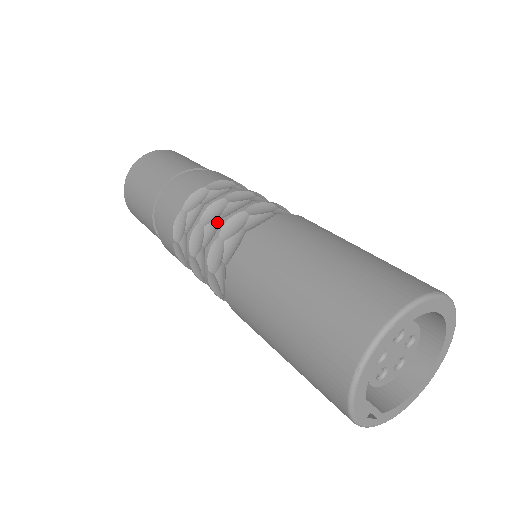
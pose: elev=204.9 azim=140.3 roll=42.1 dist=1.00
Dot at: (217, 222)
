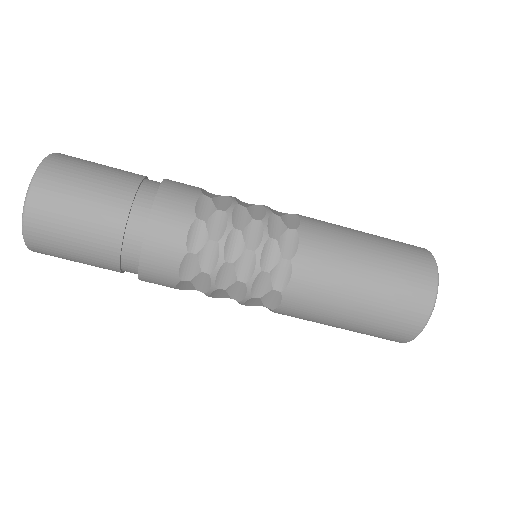
Dot at: (246, 256)
